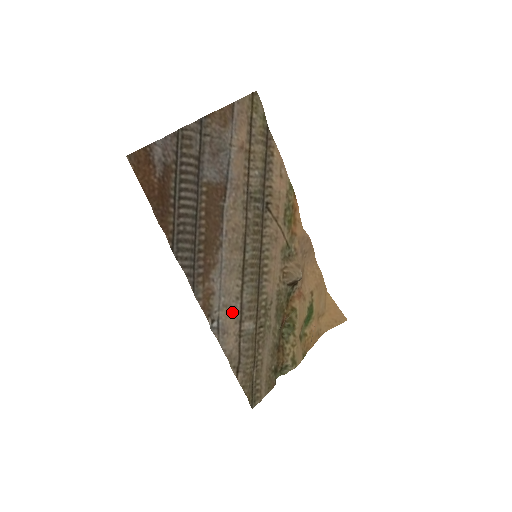
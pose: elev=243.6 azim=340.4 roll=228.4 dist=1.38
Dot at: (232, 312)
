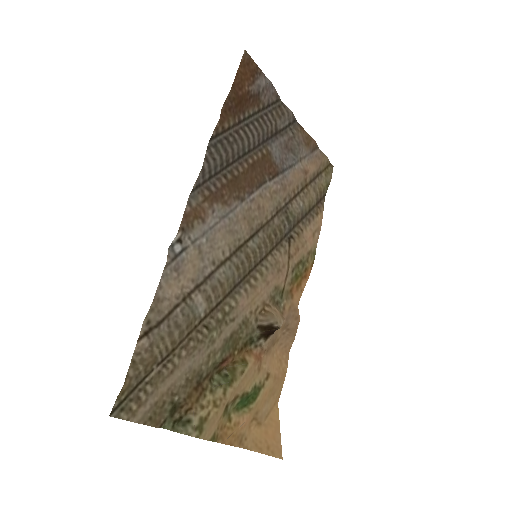
Dot at: (199, 266)
